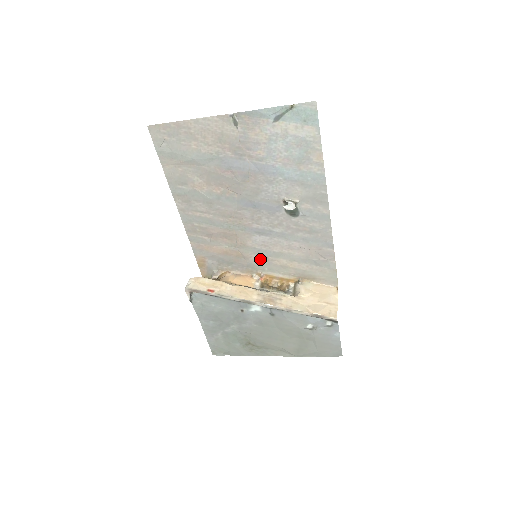
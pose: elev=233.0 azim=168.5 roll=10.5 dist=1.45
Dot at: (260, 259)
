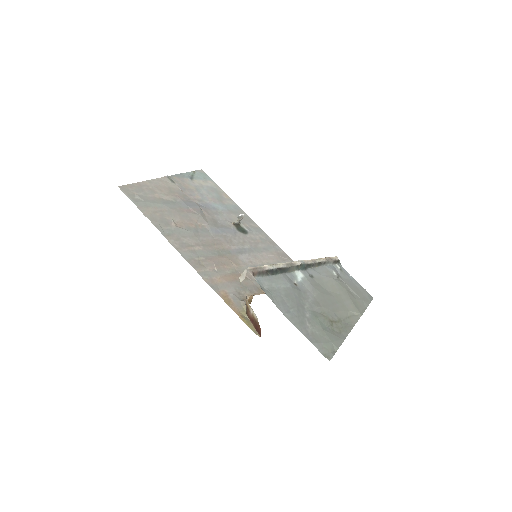
Dot at: occluded
